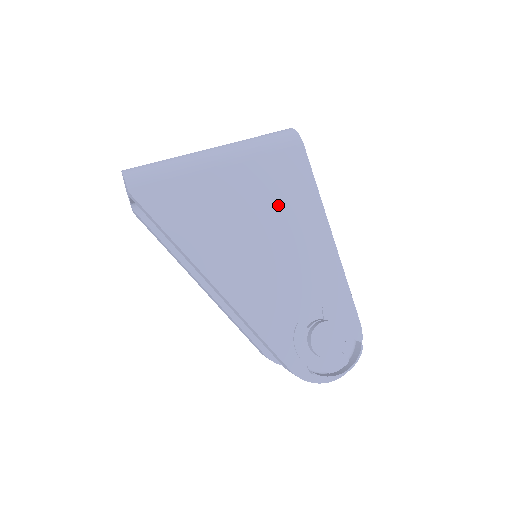
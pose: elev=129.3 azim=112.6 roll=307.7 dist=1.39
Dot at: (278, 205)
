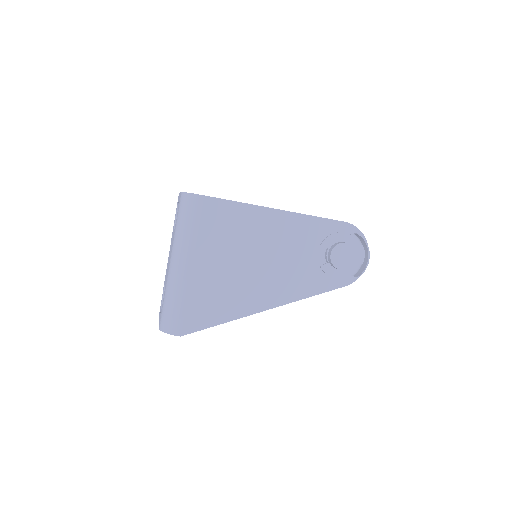
Dot at: (237, 239)
